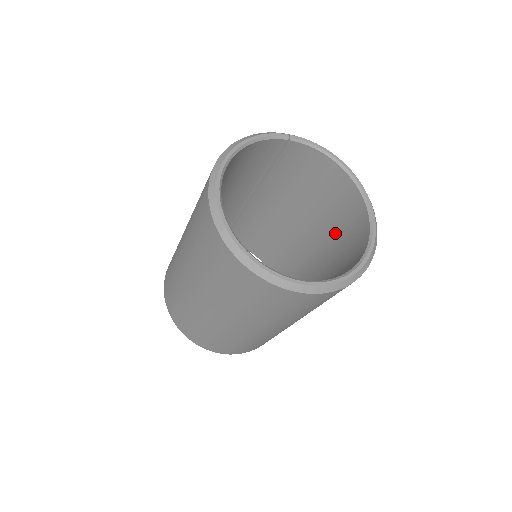
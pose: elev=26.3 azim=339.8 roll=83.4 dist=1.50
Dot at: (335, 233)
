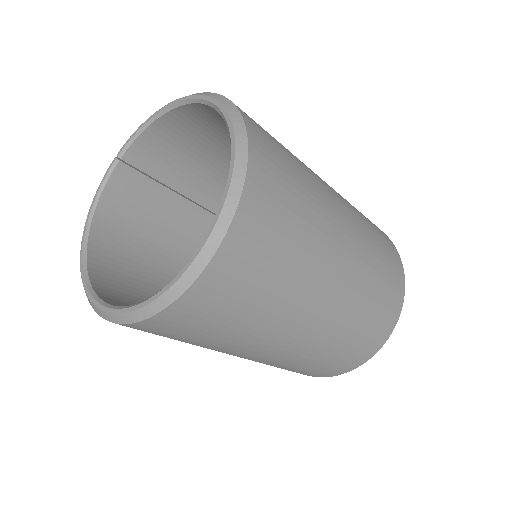
Dot at: occluded
